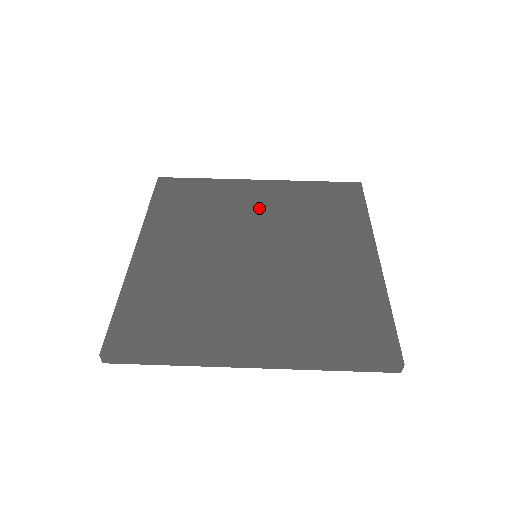
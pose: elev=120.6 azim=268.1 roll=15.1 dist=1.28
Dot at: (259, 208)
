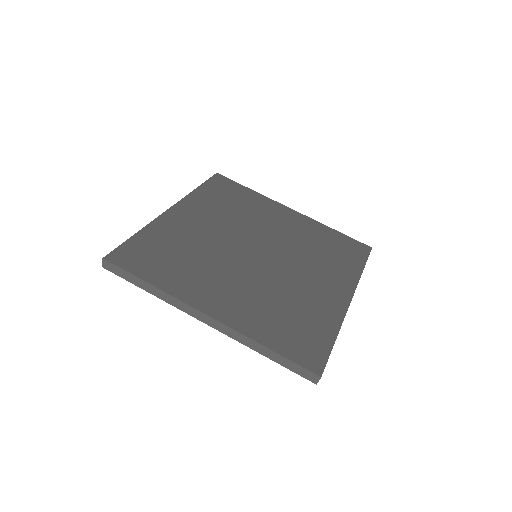
Dot at: (279, 226)
